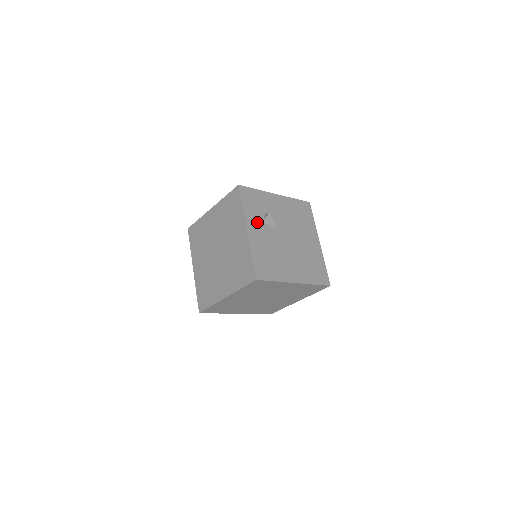
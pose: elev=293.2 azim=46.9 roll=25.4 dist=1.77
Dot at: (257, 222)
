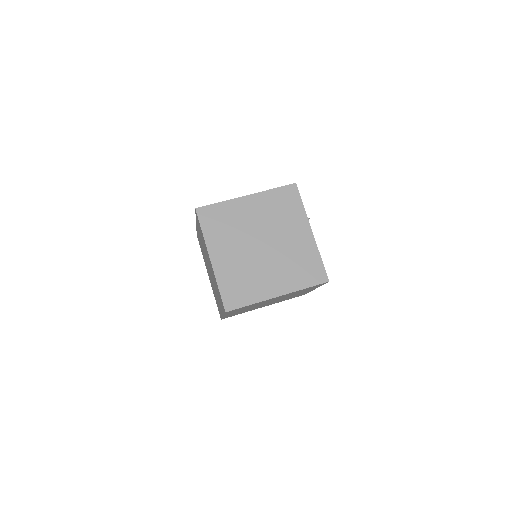
Dot at: occluded
